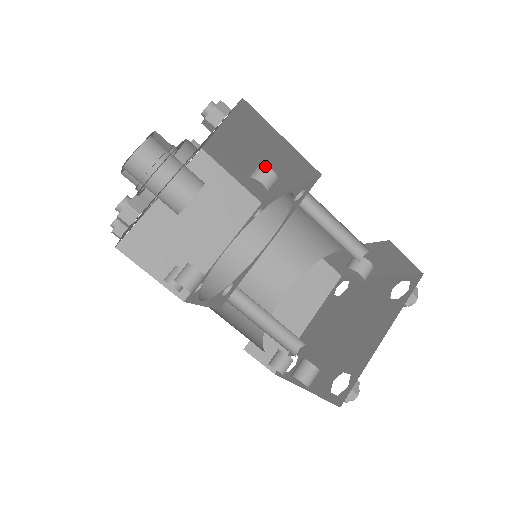
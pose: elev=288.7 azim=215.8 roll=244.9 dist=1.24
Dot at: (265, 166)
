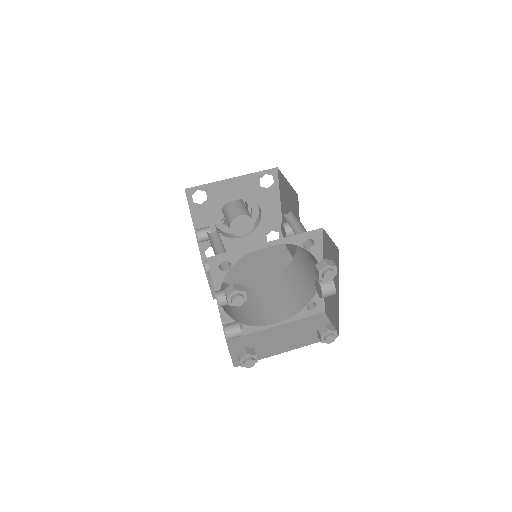
Dot at: occluded
